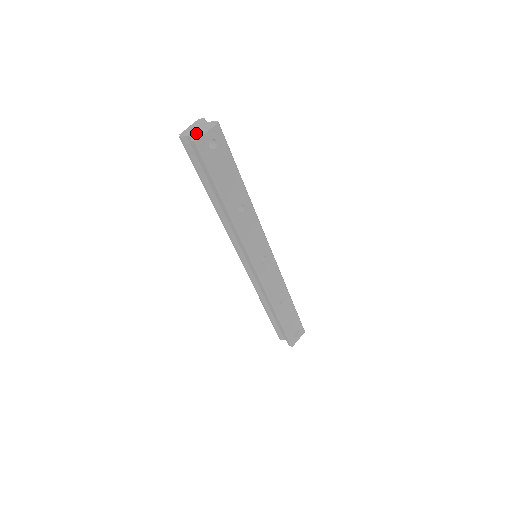
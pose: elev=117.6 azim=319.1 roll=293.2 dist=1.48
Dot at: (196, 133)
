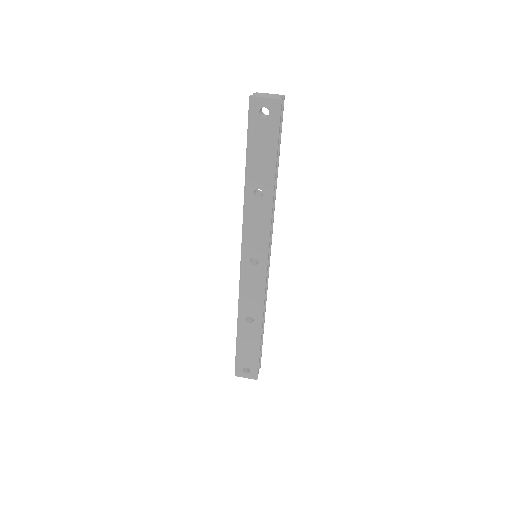
Dot at: (261, 95)
